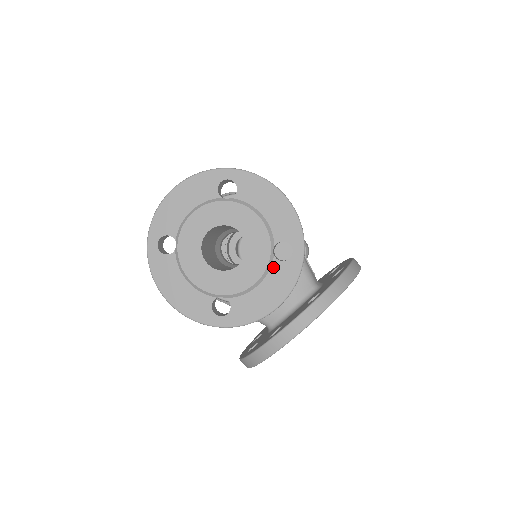
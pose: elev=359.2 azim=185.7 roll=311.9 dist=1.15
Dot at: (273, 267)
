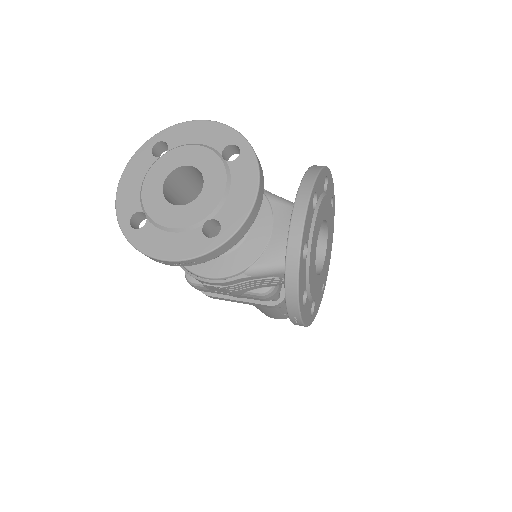
Dot at: (231, 169)
